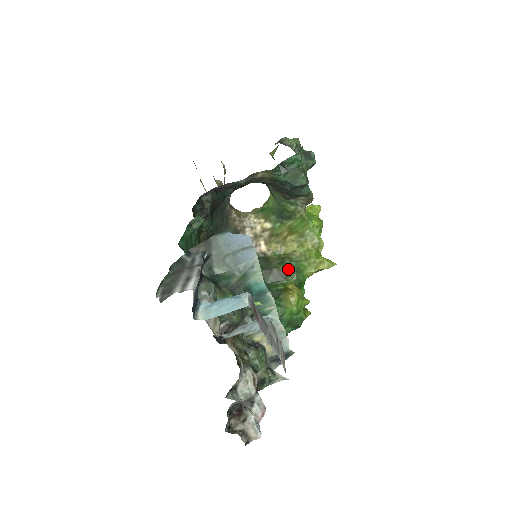
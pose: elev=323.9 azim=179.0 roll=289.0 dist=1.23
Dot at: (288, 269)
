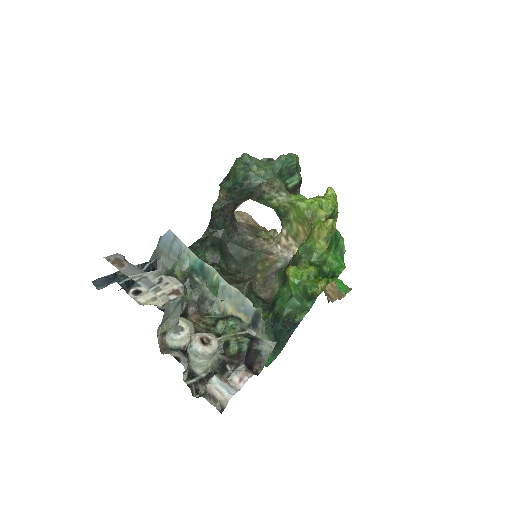
Dot at: (298, 253)
